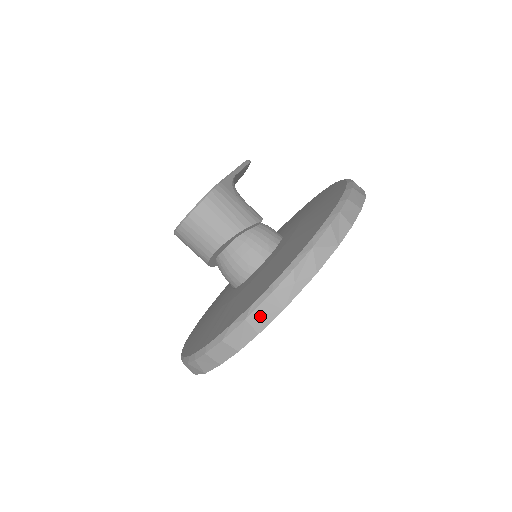
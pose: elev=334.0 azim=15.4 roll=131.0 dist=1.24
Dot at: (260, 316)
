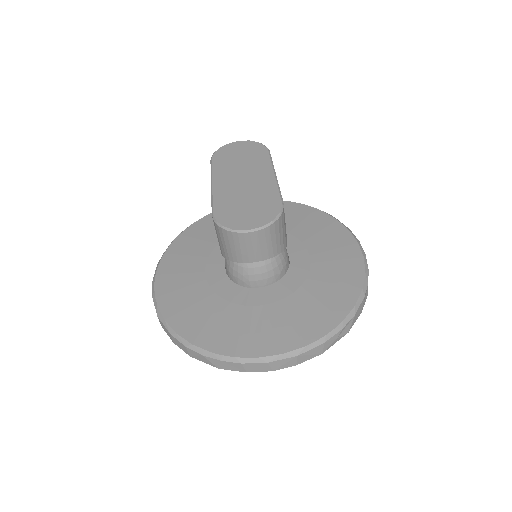
Dot at: (307, 355)
